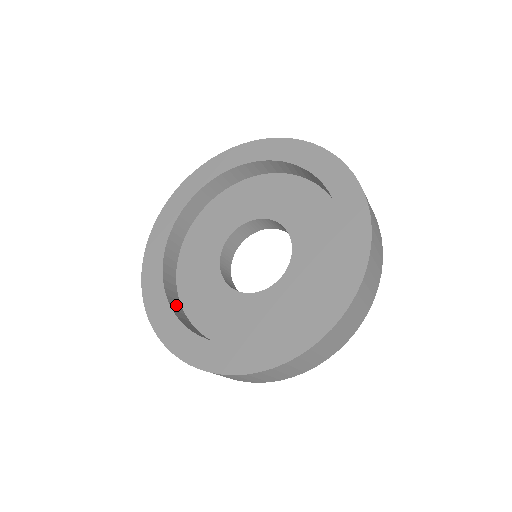
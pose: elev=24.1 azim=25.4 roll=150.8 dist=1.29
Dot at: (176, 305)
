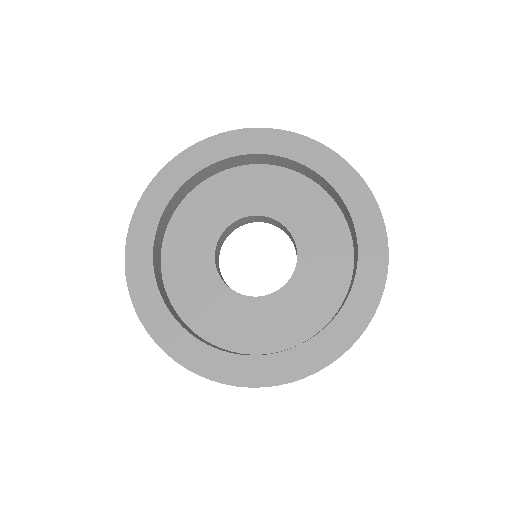
Dot at: (193, 334)
